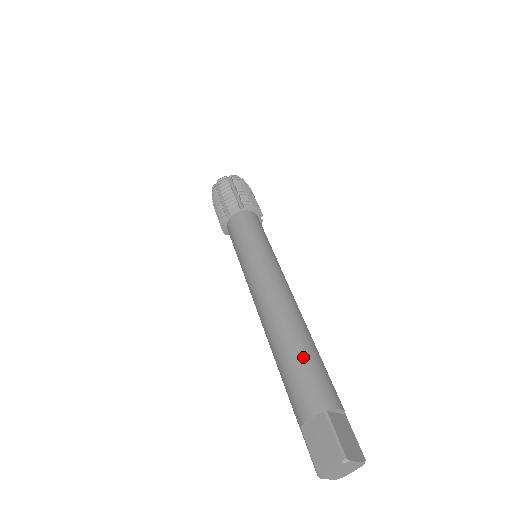
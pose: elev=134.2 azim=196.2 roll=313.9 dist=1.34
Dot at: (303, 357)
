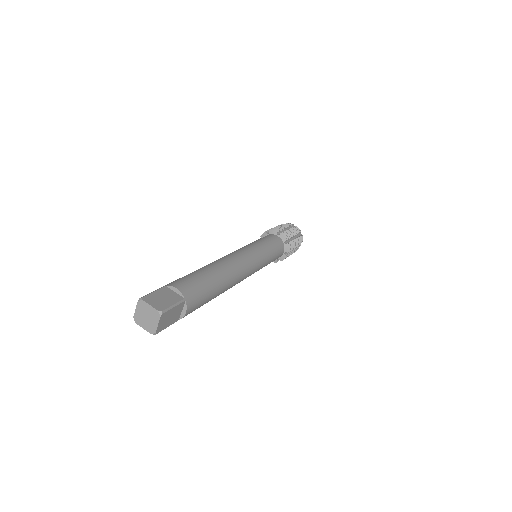
Dot at: (192, 272)
